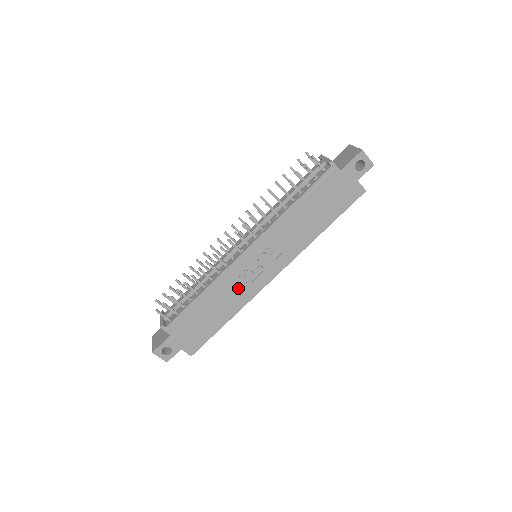
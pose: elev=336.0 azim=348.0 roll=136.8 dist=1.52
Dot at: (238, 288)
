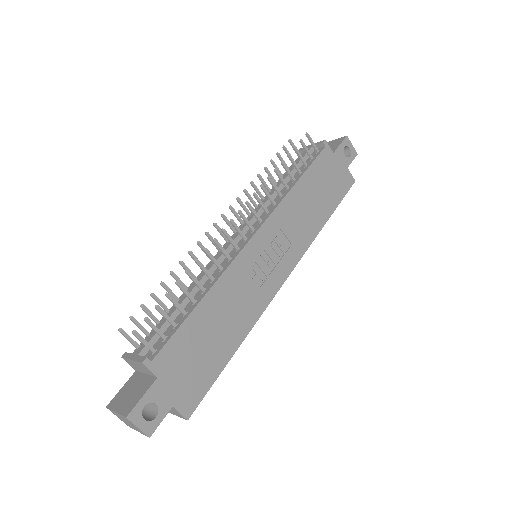
Dot at: (247, 293)
